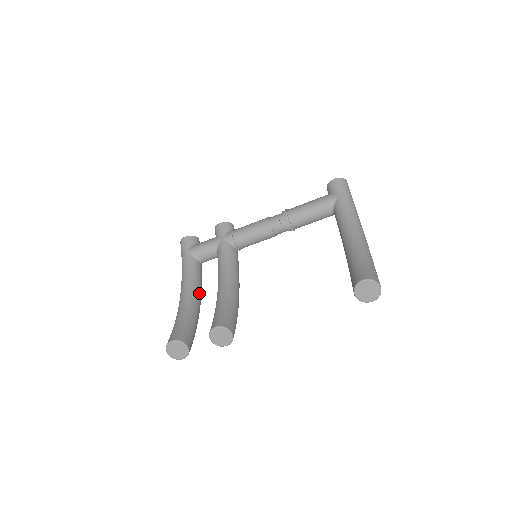
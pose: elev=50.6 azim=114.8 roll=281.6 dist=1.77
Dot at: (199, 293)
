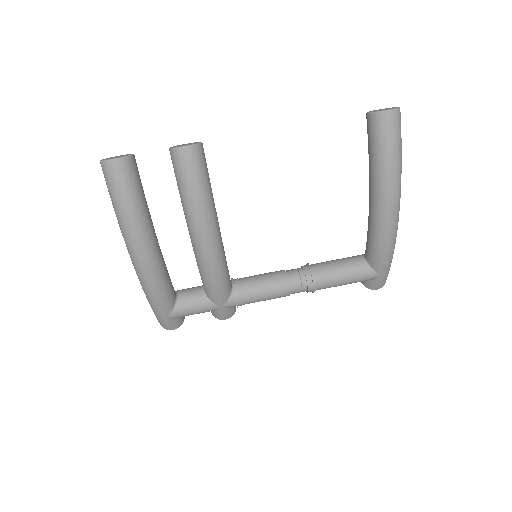
Dot at: (162, 255)
